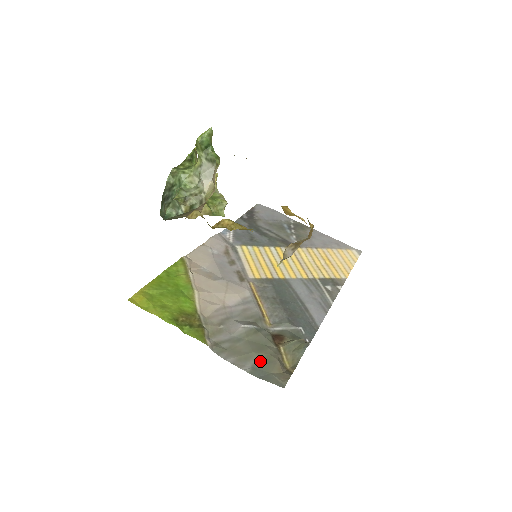
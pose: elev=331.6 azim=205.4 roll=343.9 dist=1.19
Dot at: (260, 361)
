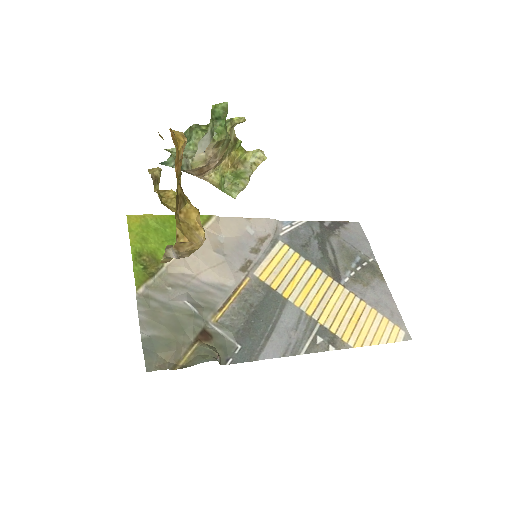
Dot at: (162, 338)
